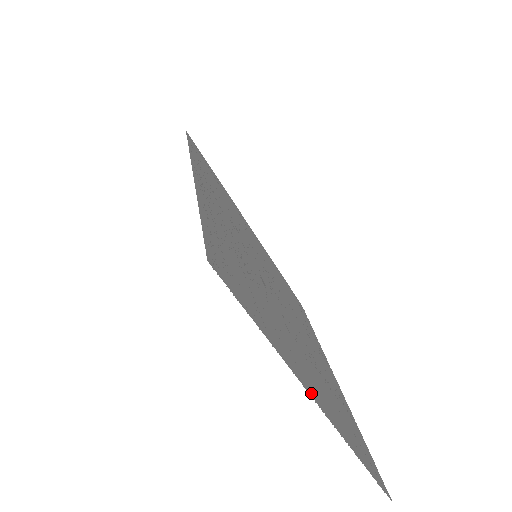
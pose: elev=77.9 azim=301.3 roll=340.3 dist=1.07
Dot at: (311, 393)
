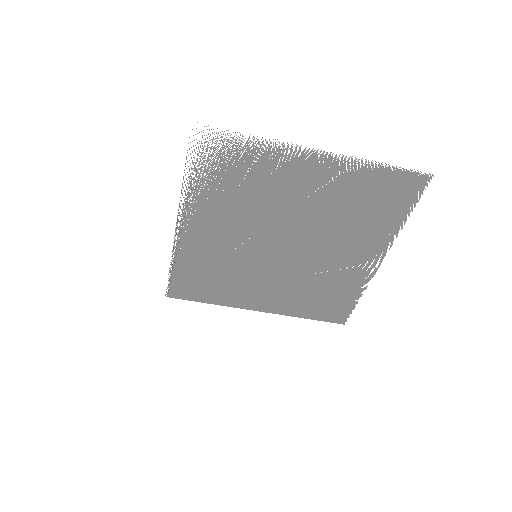
Dot at: occluded
